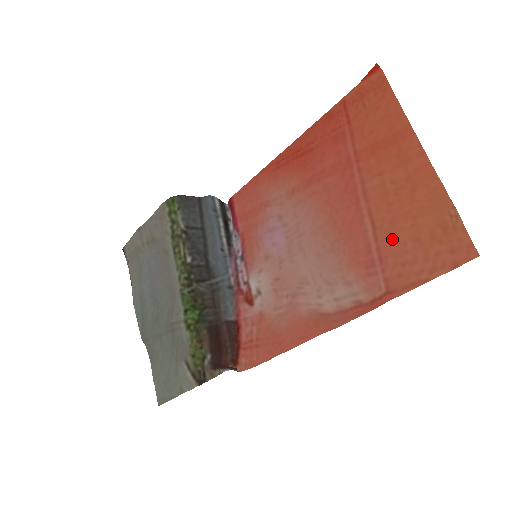
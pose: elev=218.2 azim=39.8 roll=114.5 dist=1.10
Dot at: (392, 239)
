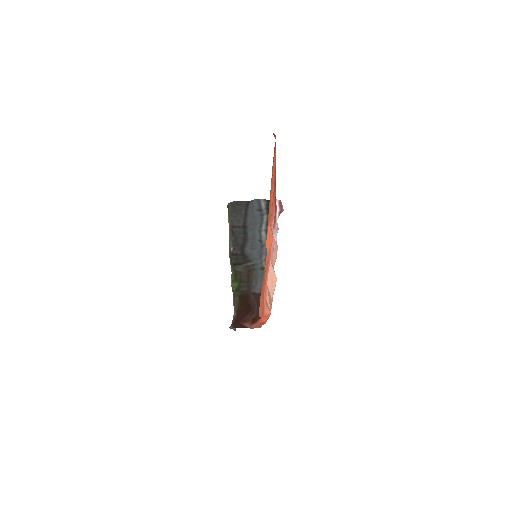
Dot at: (265, 279)
